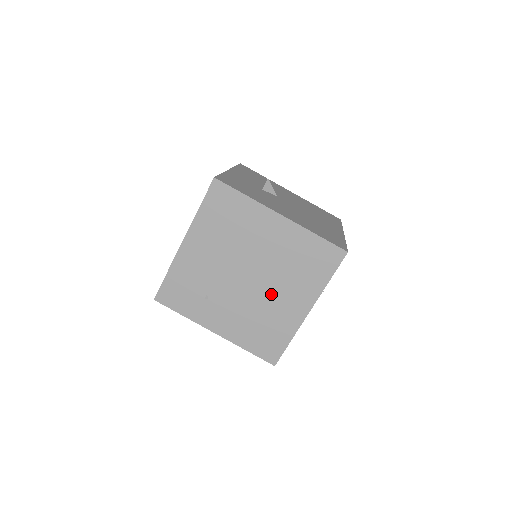
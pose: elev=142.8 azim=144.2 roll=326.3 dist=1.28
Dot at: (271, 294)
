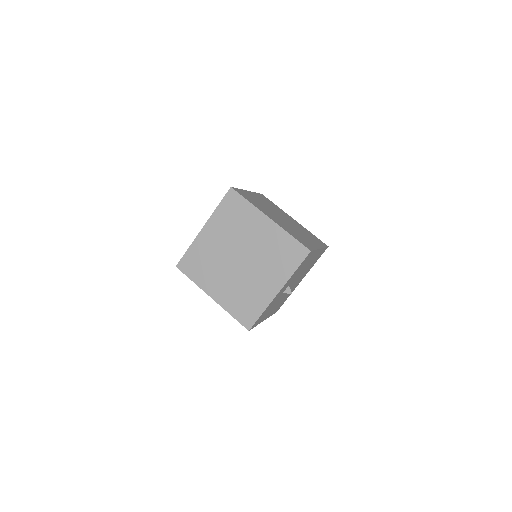
Dot at: occluded
